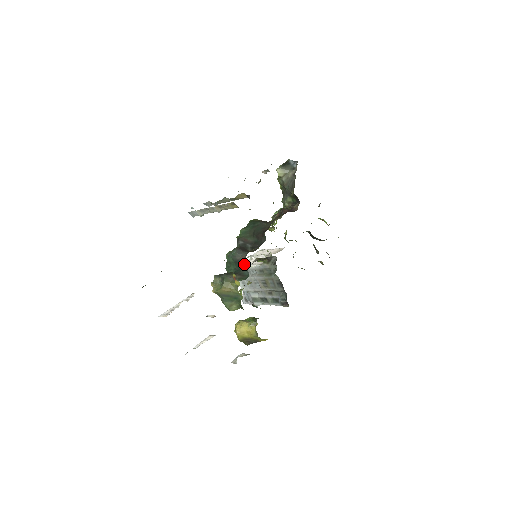
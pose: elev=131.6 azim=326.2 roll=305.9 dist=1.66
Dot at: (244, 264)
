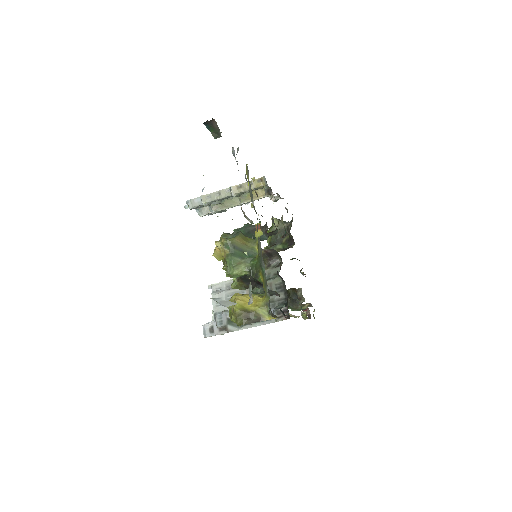
Dot at: occluded
